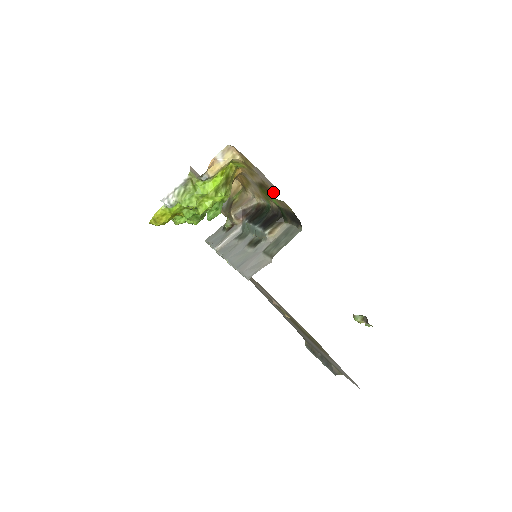
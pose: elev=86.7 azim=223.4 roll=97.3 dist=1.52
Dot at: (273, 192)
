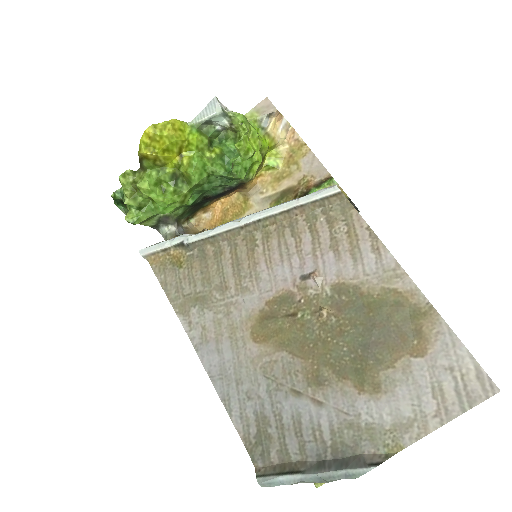
Dot at: (320, 183)
